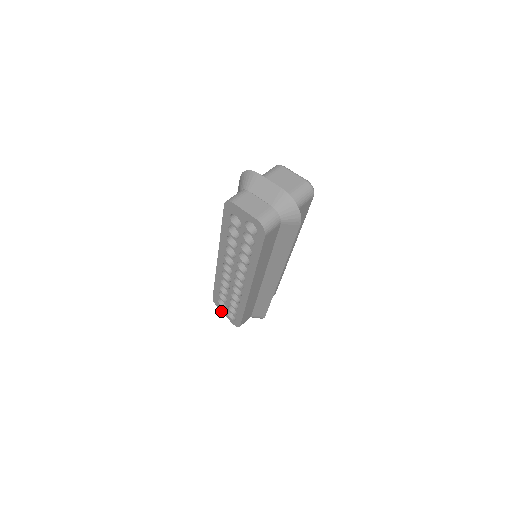
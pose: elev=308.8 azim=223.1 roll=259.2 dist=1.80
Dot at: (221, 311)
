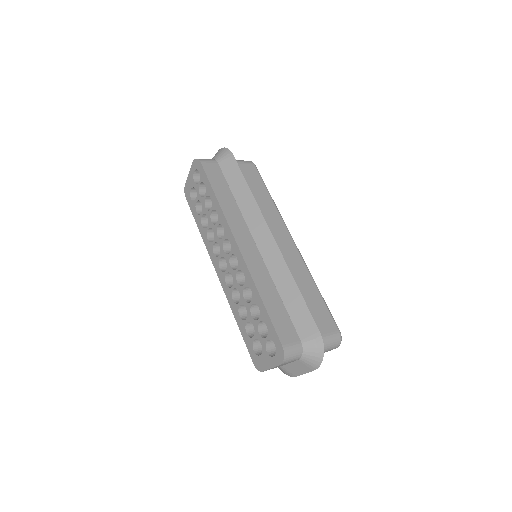
Dot at: (267, 369)
